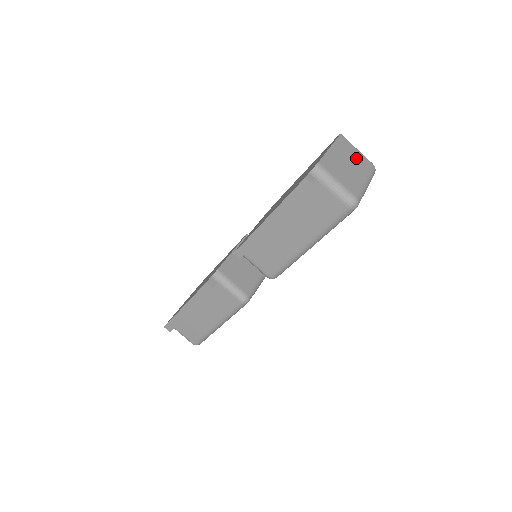
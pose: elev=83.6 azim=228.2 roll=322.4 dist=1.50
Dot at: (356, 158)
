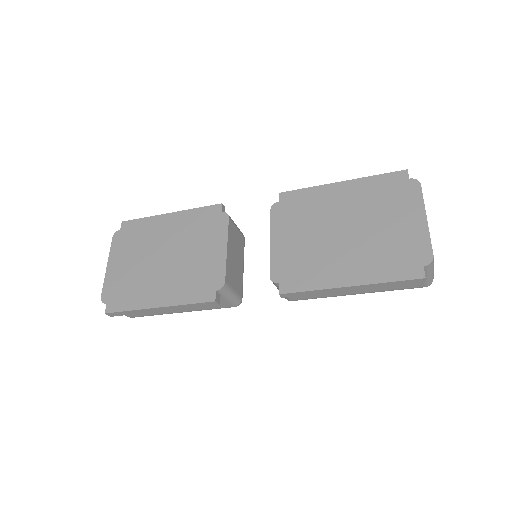
Dot at: occluded
